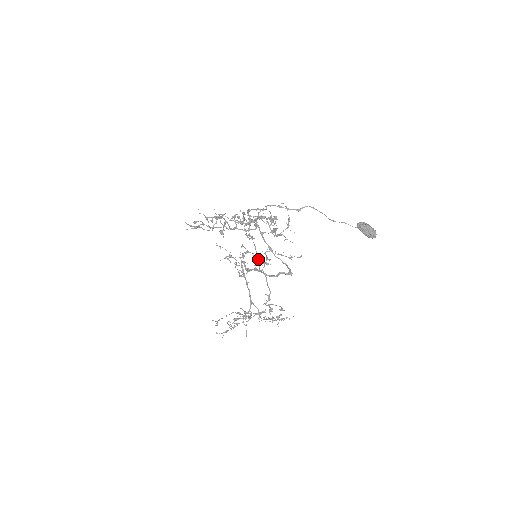
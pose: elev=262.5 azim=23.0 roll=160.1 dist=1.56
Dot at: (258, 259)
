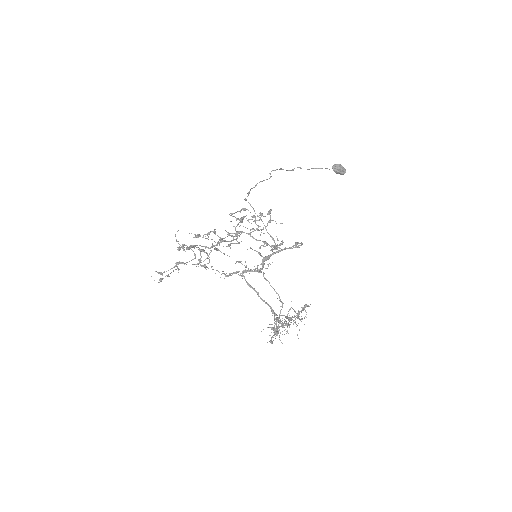
Dot at: (273, 240)
